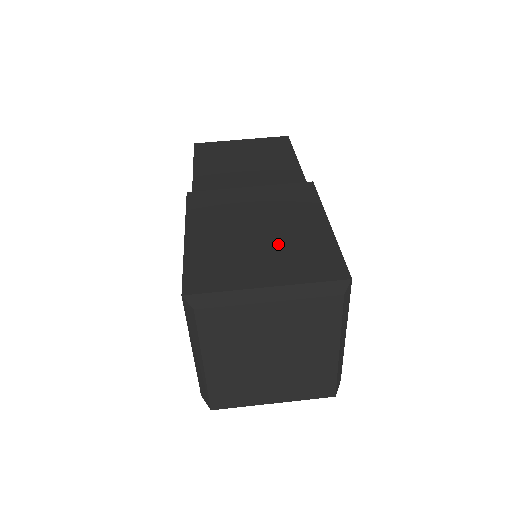
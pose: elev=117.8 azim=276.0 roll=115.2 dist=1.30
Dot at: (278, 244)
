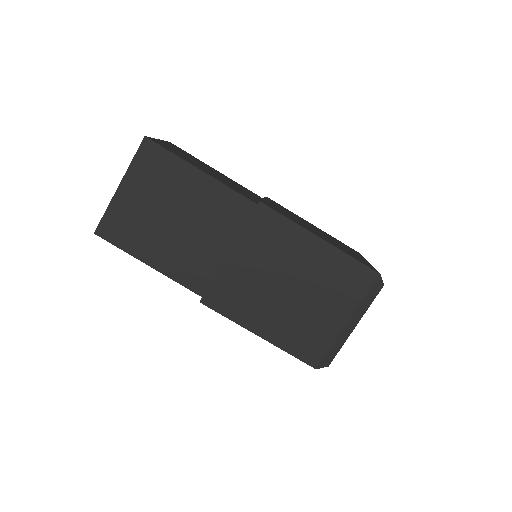
Dot at: (315, 288)
